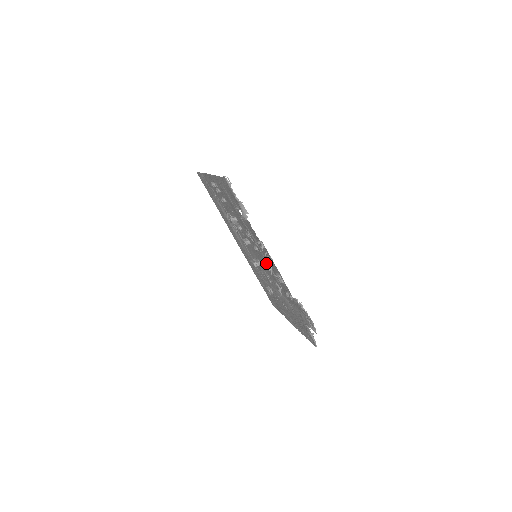
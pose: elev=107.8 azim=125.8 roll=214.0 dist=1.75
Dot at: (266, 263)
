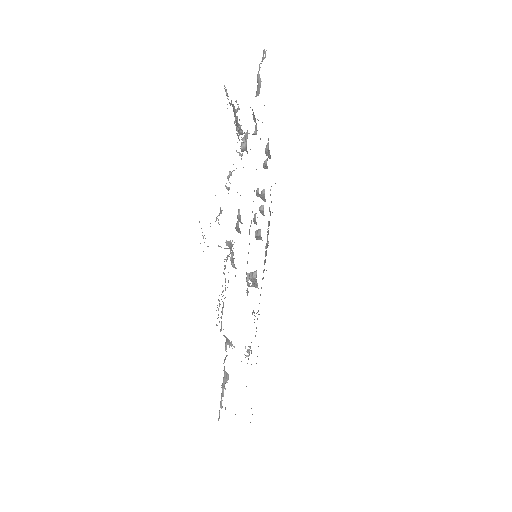
Dot at: (249, 229)
